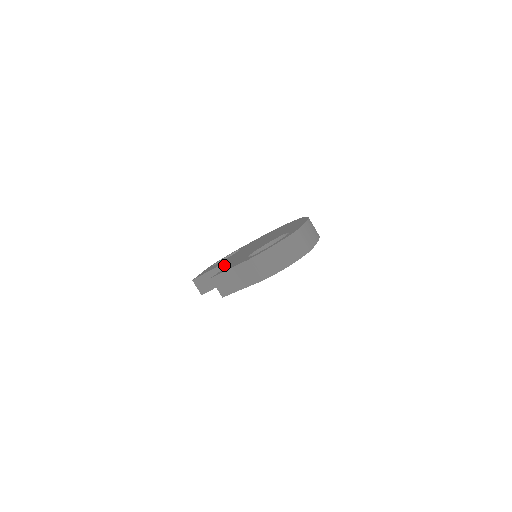
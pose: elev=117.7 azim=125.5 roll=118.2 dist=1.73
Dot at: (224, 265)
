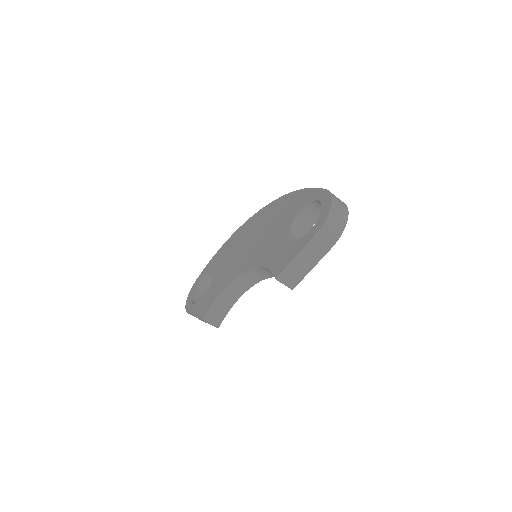
Dot at: (234, 282)
